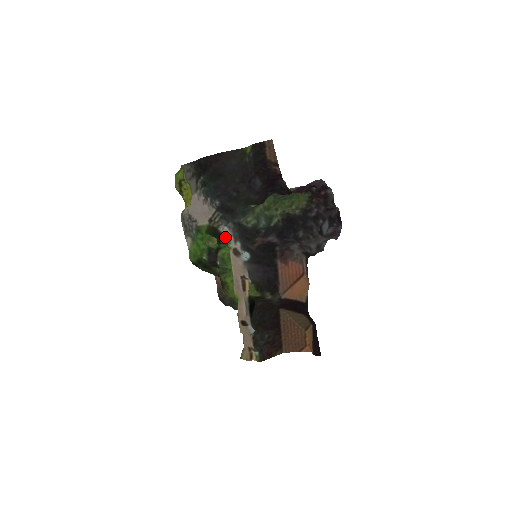
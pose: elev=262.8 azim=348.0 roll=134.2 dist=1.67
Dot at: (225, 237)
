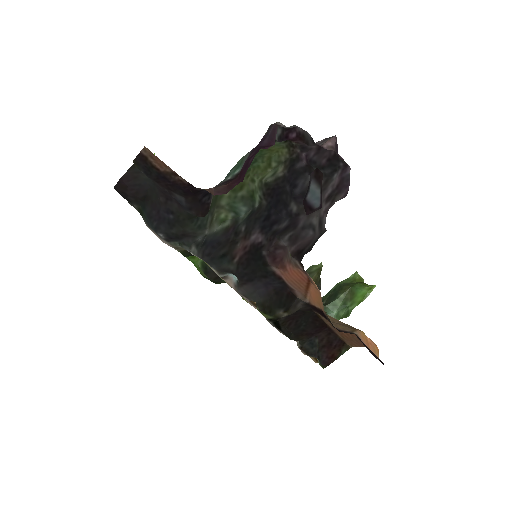
Dot at: occluded
